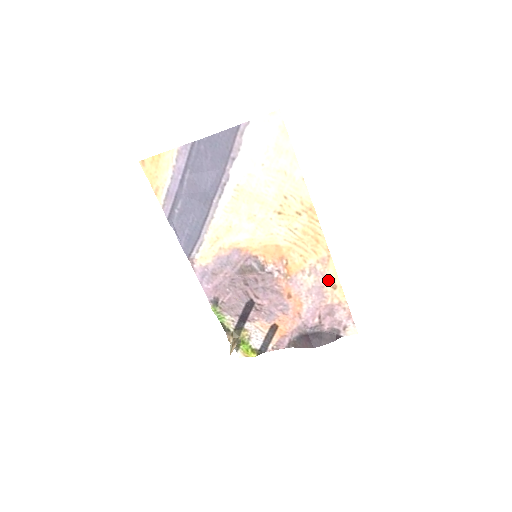
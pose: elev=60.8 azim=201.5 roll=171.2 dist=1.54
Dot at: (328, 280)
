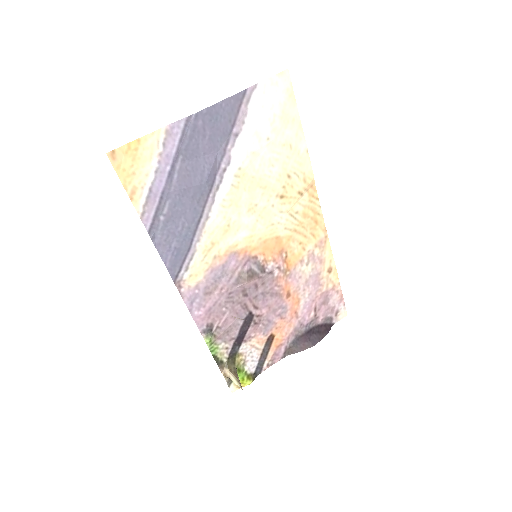
Dot at: (324, 264)
